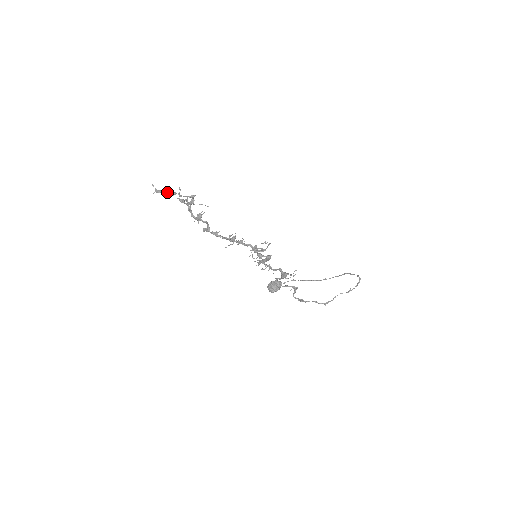
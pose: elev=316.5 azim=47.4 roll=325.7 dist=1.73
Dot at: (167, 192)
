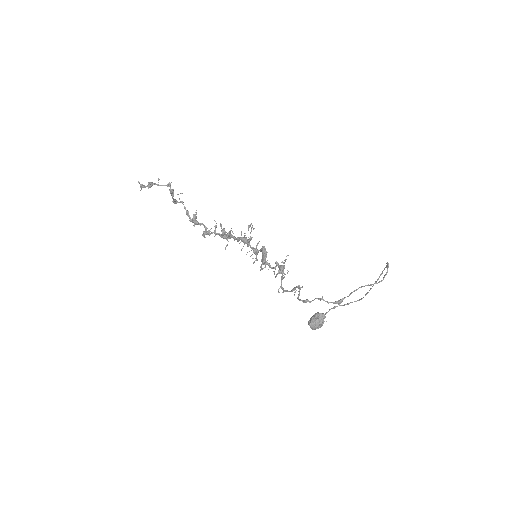
Dot at: (148, 184)
